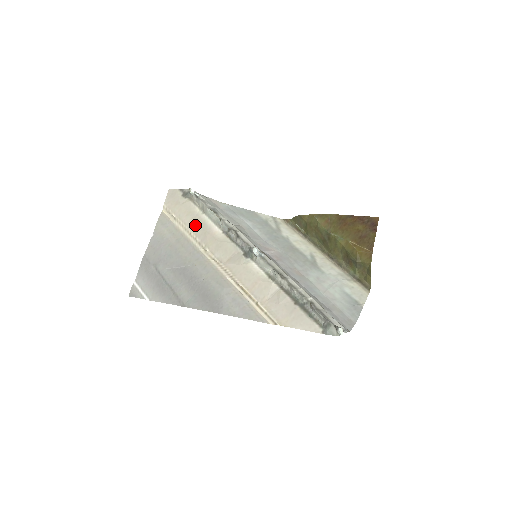
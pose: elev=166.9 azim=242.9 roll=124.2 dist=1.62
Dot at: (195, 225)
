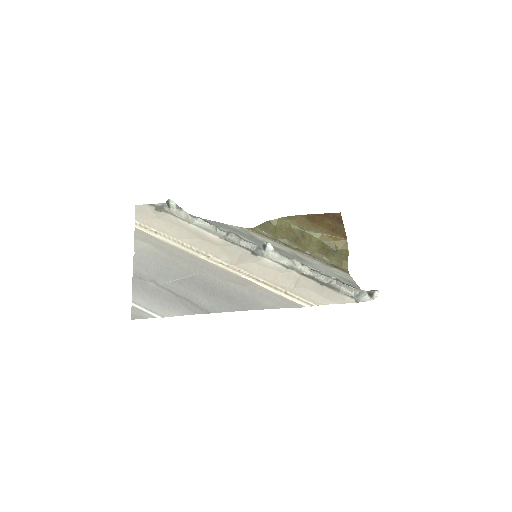
Dot at: (185, 235)
